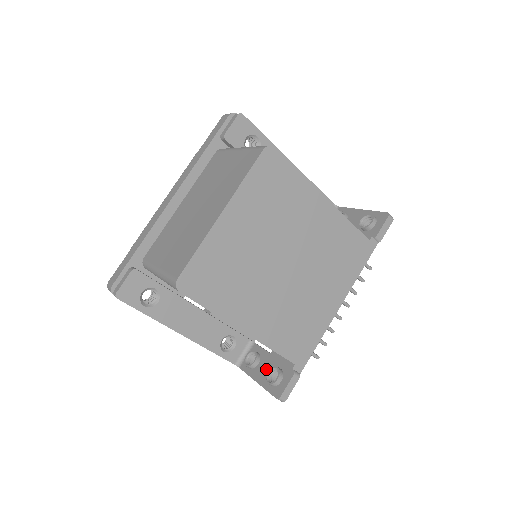
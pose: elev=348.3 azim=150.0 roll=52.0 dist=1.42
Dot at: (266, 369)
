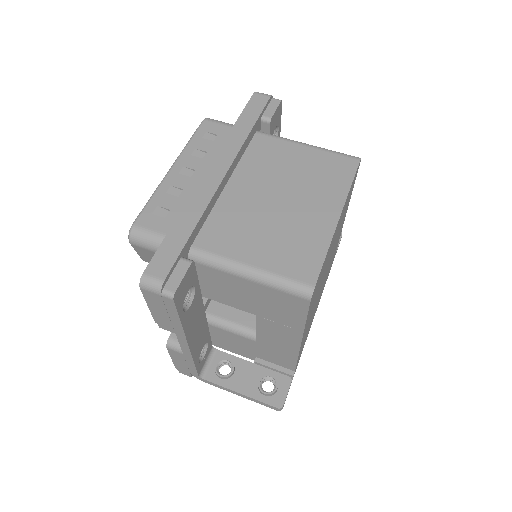
Dot at: (249, 378)
